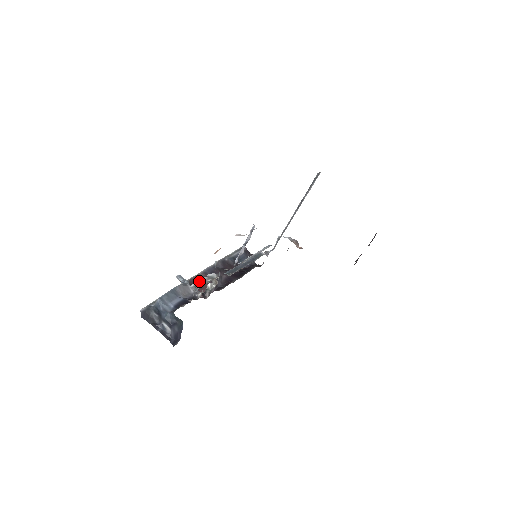
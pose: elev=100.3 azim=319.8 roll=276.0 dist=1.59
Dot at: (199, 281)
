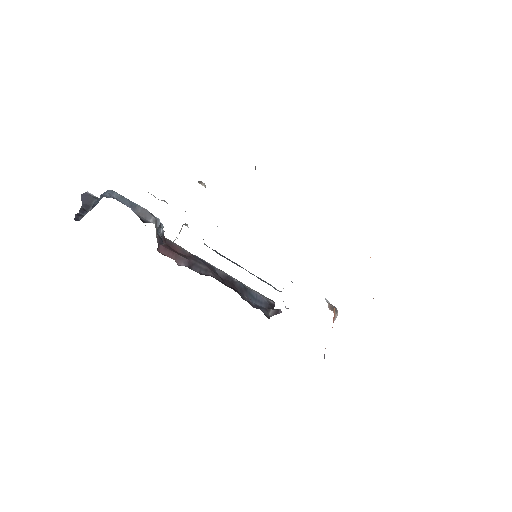
Dot at: occluded
